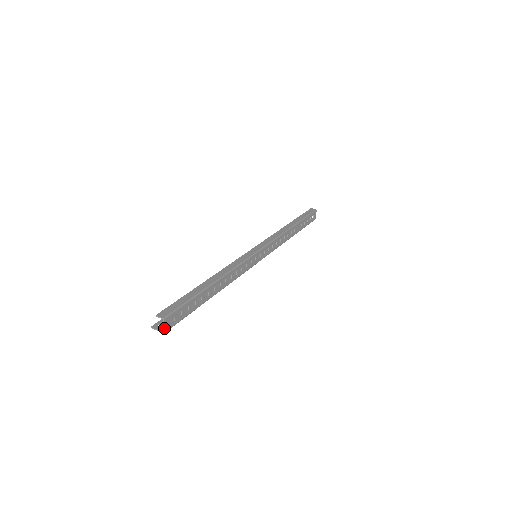
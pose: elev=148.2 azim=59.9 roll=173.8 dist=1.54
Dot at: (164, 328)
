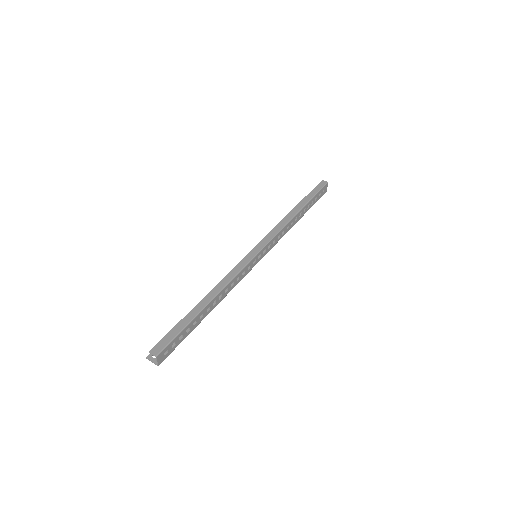
Dot at: (158, 363)
